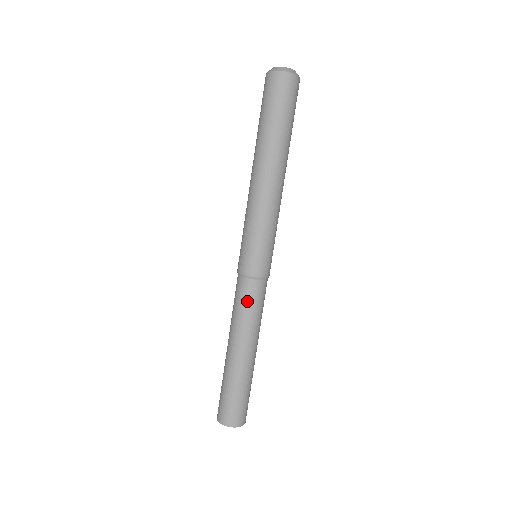
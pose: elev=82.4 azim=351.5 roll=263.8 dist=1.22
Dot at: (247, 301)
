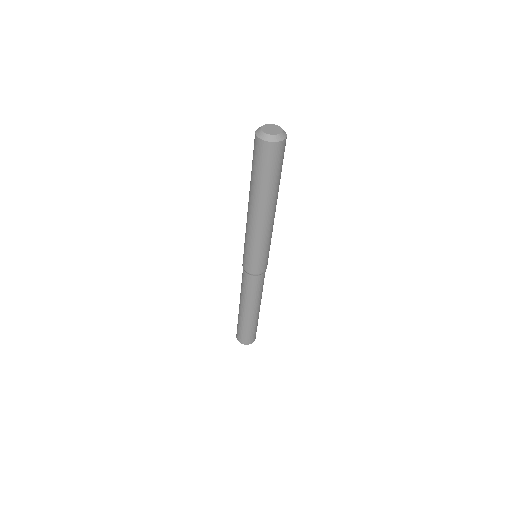
Dot at: (249, 286)
